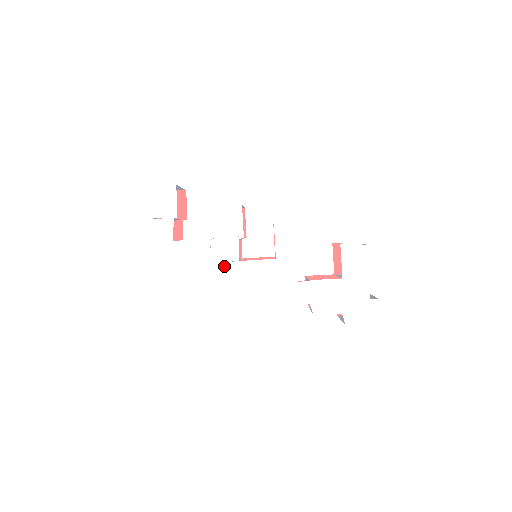
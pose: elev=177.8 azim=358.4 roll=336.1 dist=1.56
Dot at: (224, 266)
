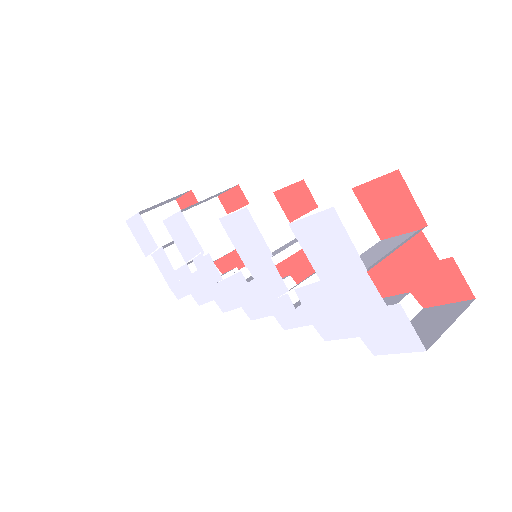
Dot at: occluded
